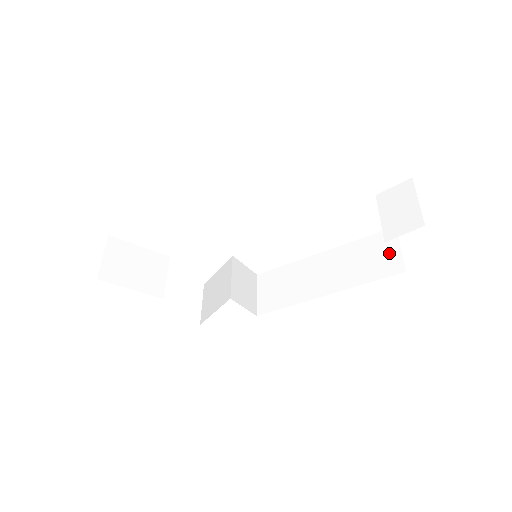
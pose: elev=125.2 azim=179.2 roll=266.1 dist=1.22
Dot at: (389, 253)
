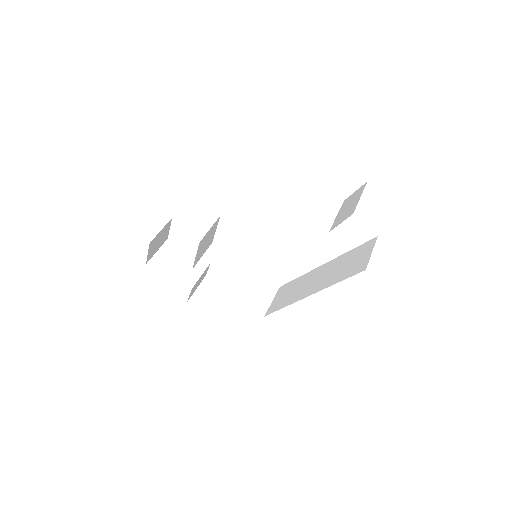
Dot at: (363, 257)
